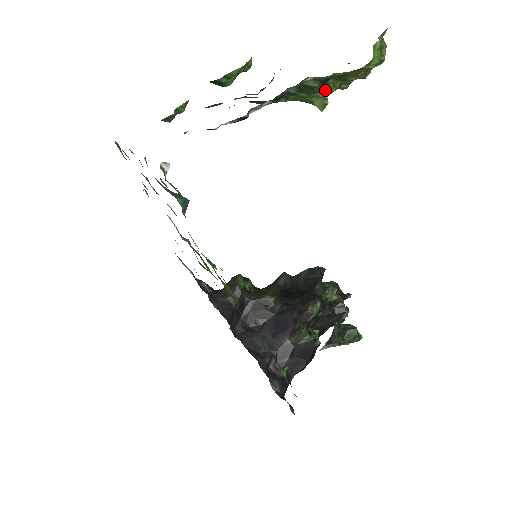
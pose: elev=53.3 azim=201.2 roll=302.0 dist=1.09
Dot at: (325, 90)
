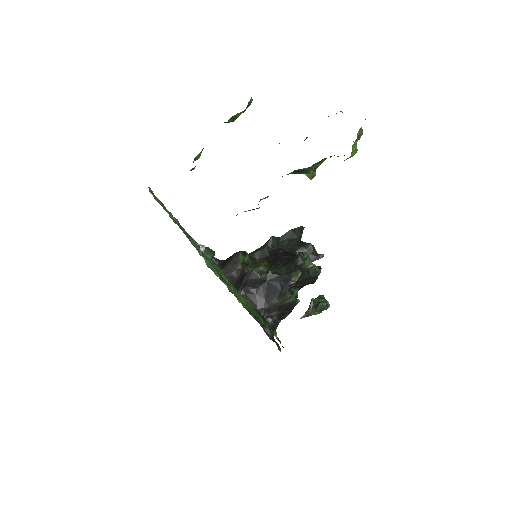
Dot at: (314, 167)
